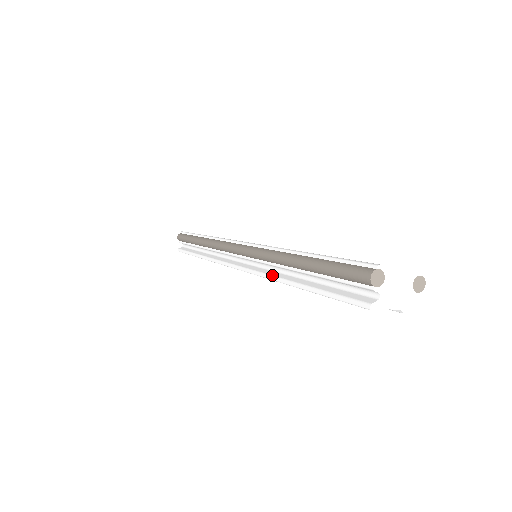
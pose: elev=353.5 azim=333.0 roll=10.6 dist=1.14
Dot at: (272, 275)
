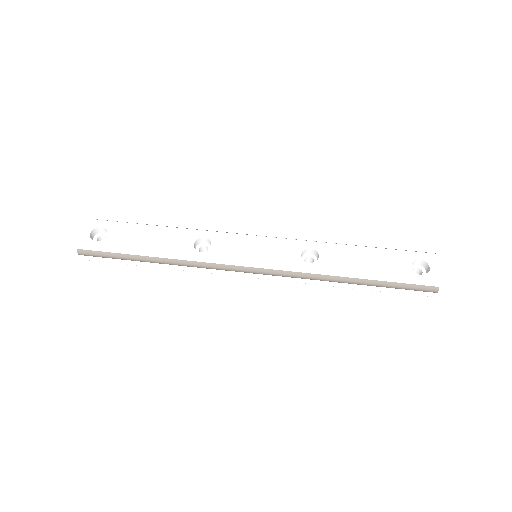
Dot at: (319, 283)
